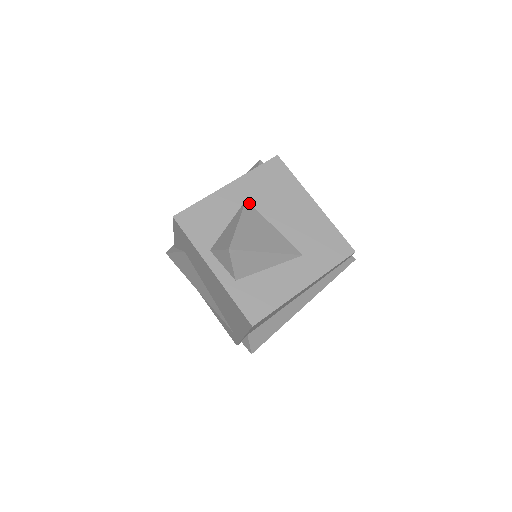
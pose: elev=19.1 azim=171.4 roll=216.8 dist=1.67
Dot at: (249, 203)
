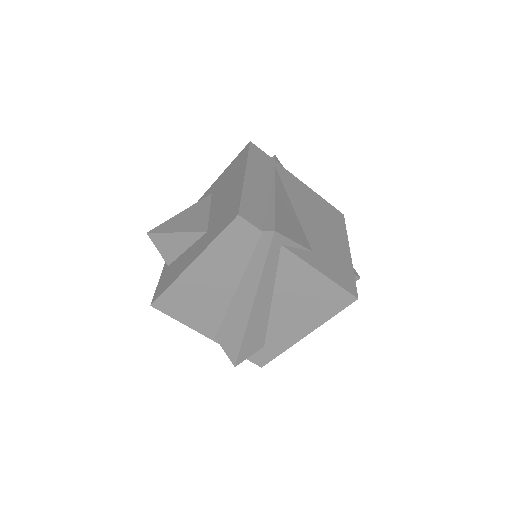
Dot at: (211, 195)
